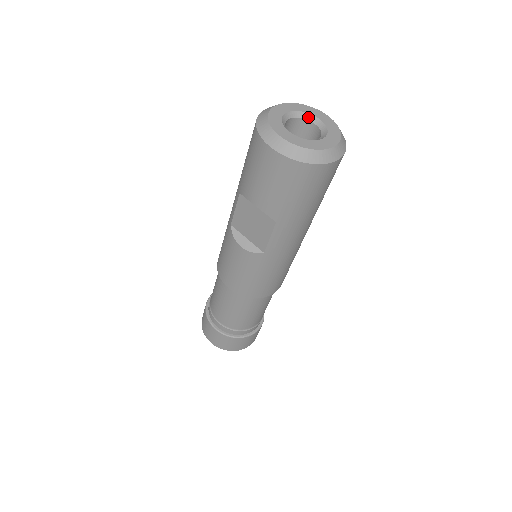
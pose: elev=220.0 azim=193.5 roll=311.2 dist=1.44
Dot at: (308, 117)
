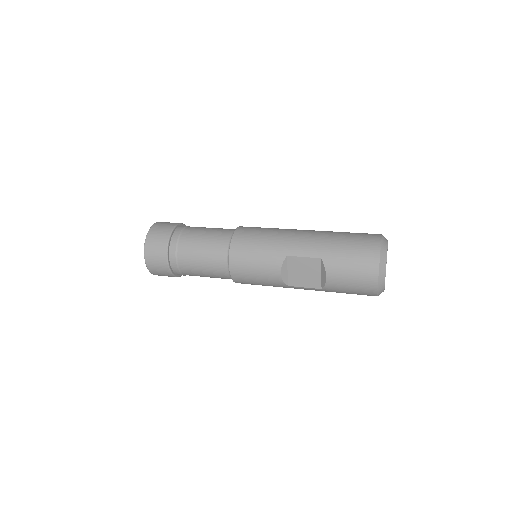
Dot at: occluded
